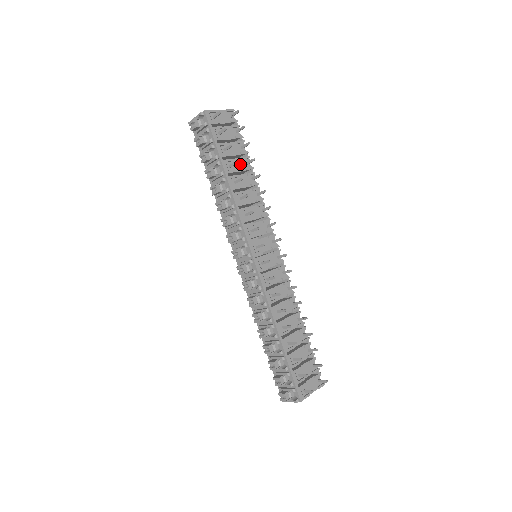
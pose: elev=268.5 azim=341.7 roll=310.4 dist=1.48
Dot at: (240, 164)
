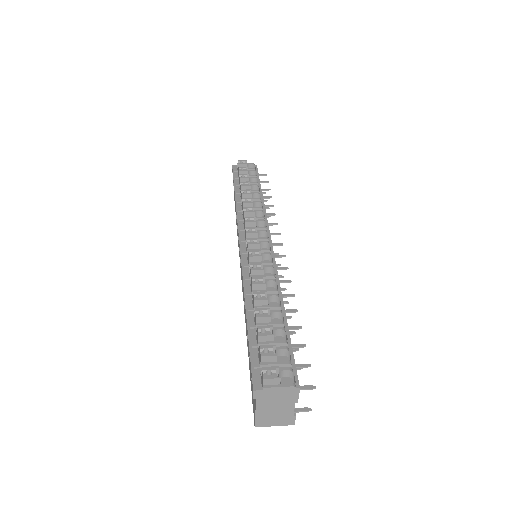
Dot at: occluded
